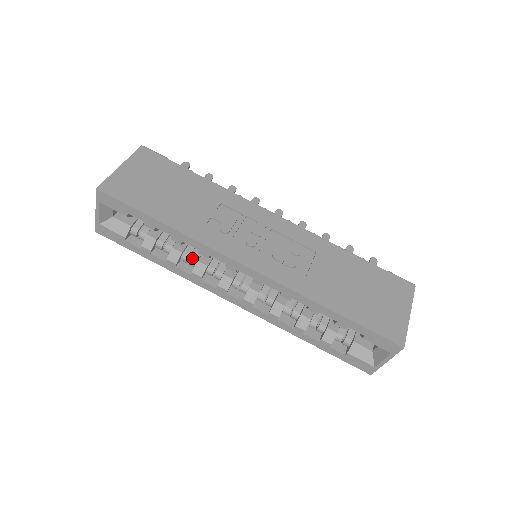
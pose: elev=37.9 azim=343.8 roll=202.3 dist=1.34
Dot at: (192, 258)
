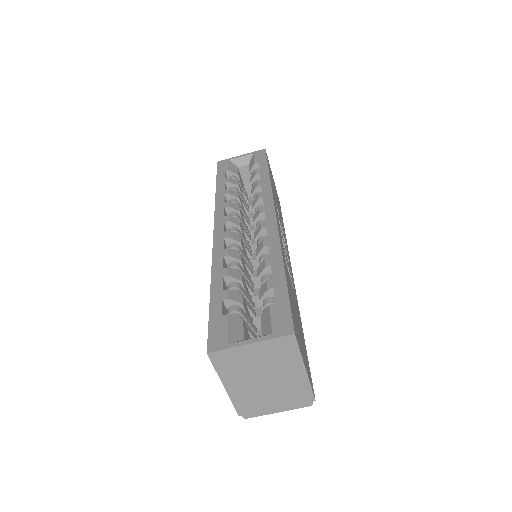
Dot at: (238, 205)
